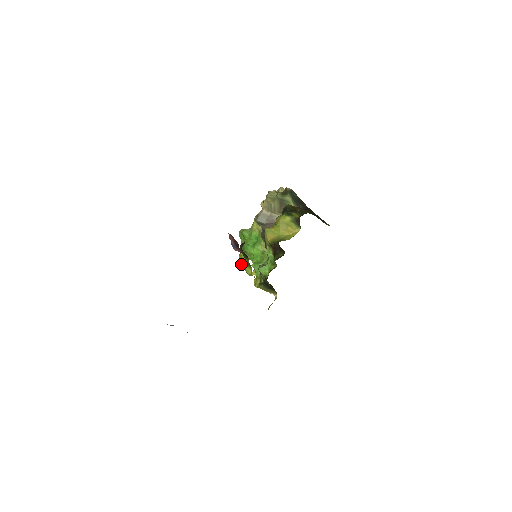
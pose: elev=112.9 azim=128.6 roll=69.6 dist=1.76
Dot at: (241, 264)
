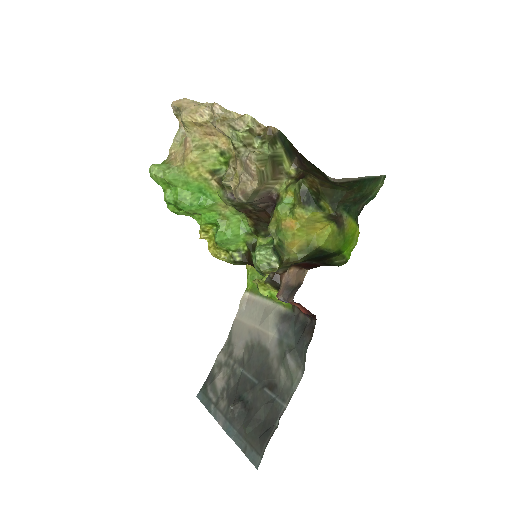
Dot at: (263, 293)
